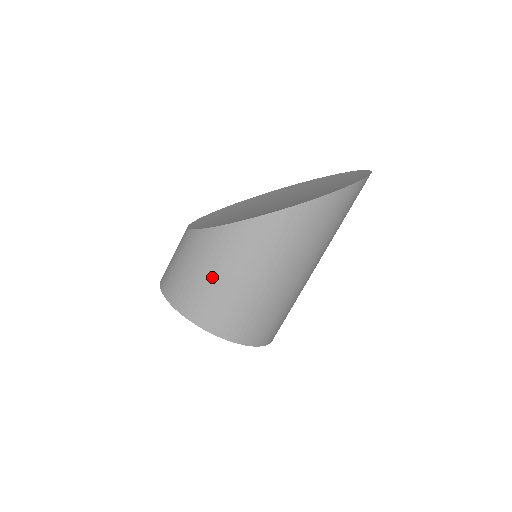
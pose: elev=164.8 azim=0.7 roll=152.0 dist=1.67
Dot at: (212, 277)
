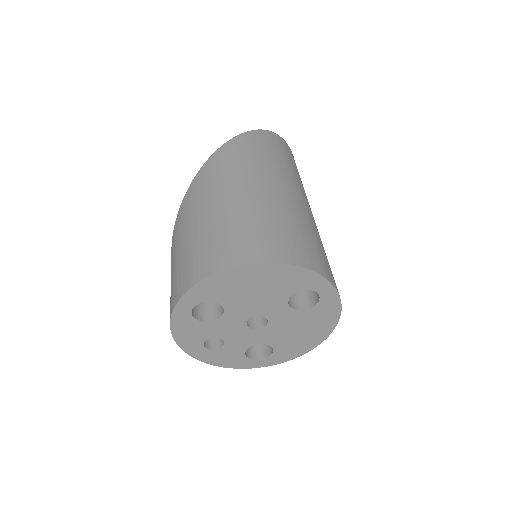
Dot at: (181, 251)
